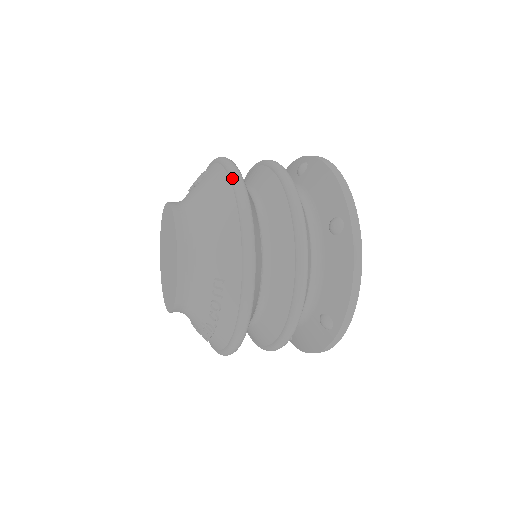
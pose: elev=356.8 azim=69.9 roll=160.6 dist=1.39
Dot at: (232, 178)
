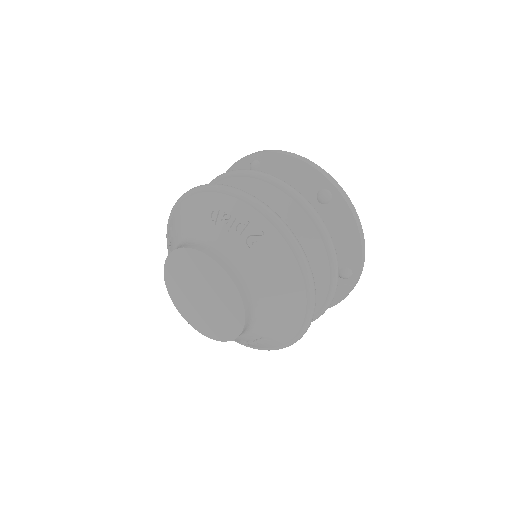
Dot at: (306, 277)
